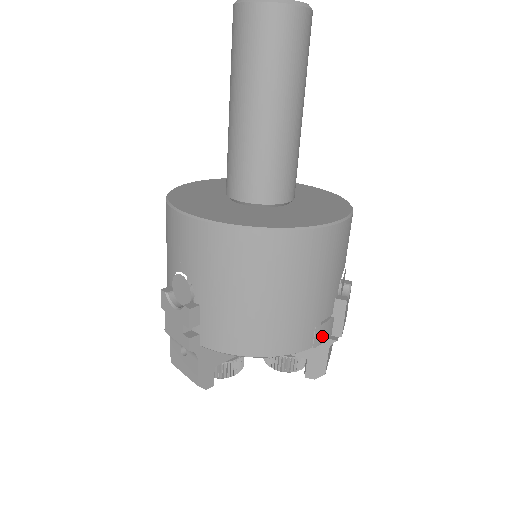
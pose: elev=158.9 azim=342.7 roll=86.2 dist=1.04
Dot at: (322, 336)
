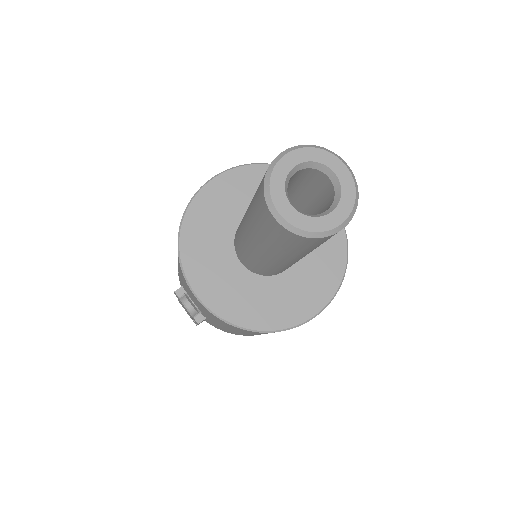
Dot at: occluded
